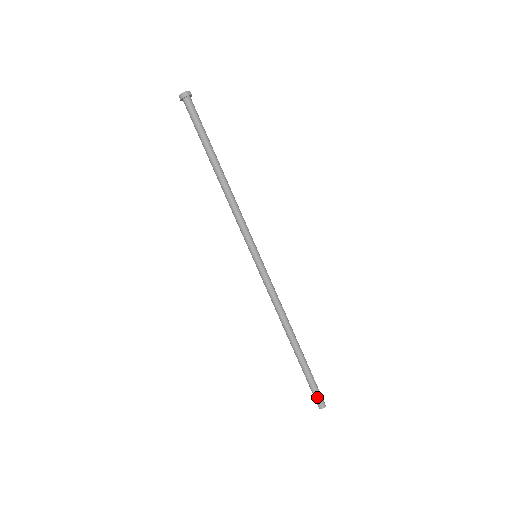
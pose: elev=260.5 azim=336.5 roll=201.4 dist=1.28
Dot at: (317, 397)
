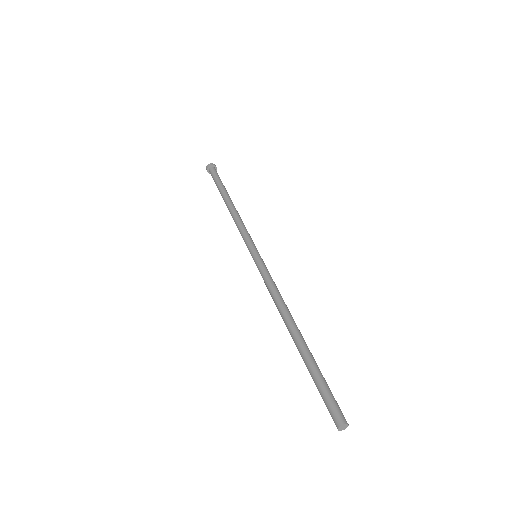
Dot at: (329, 408)
